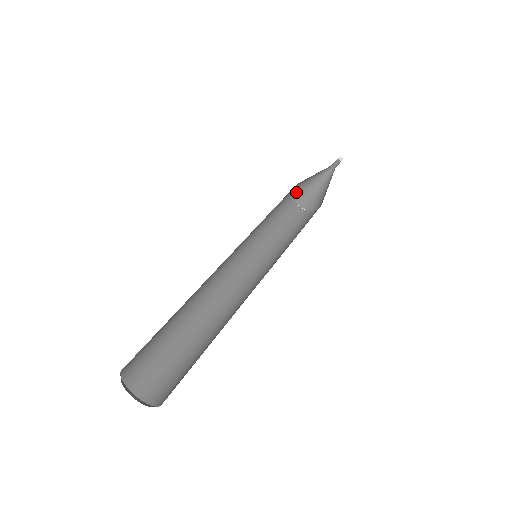
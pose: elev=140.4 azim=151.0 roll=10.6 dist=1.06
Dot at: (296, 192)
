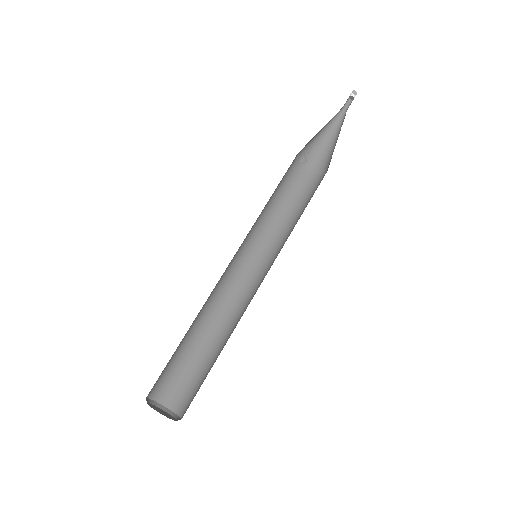
Dot at: (302, 158)
